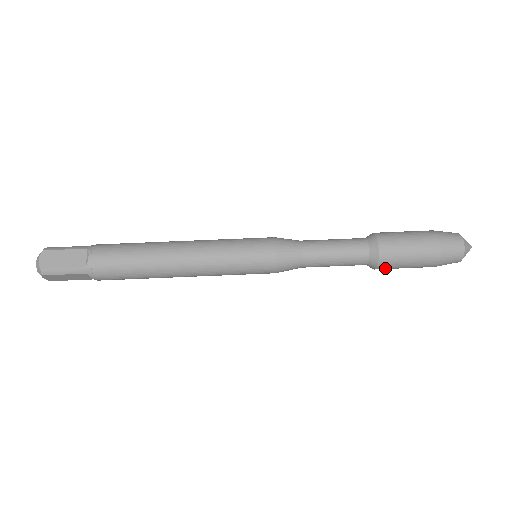
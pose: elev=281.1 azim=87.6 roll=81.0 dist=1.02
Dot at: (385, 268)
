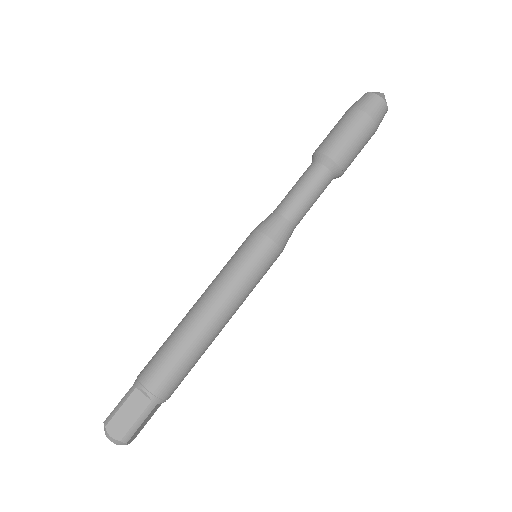
Dot at: occluded
